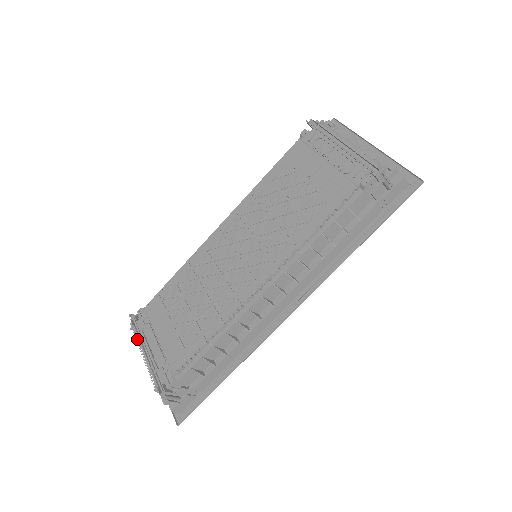
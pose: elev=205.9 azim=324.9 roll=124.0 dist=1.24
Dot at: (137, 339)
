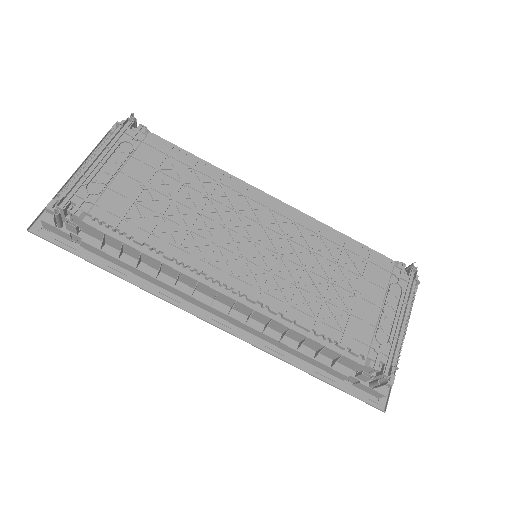
Dot at: occluded
